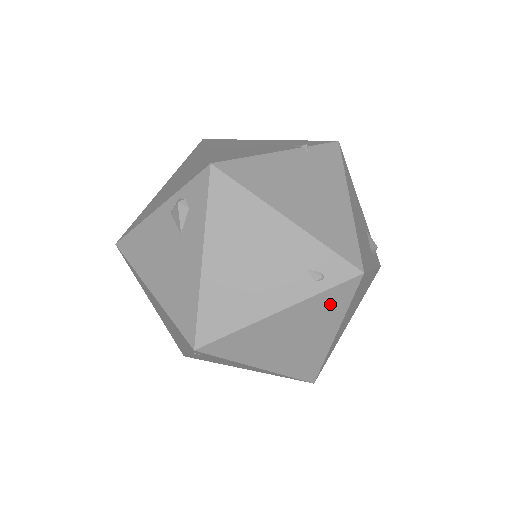
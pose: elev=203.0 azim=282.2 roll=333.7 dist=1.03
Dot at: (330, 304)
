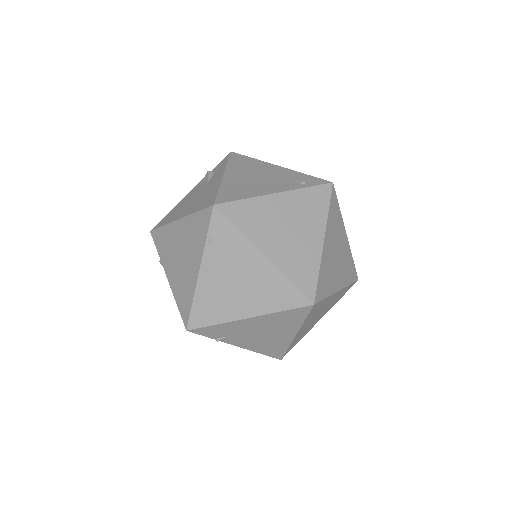
Dot at: (314, 203)
